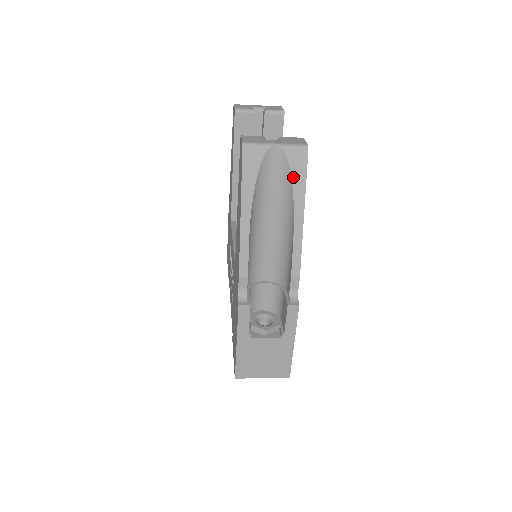
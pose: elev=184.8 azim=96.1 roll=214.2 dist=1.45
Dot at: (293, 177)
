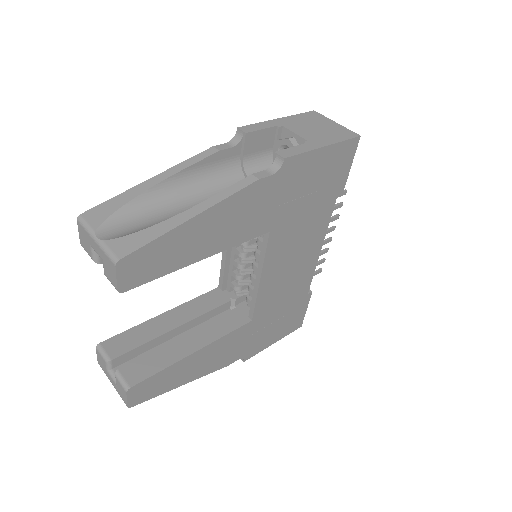
Dot at: occluded
